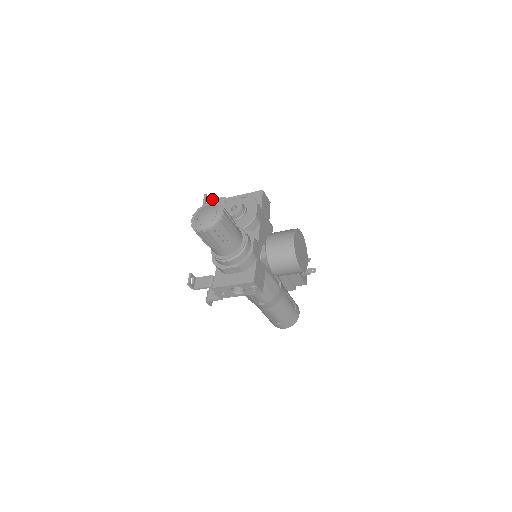
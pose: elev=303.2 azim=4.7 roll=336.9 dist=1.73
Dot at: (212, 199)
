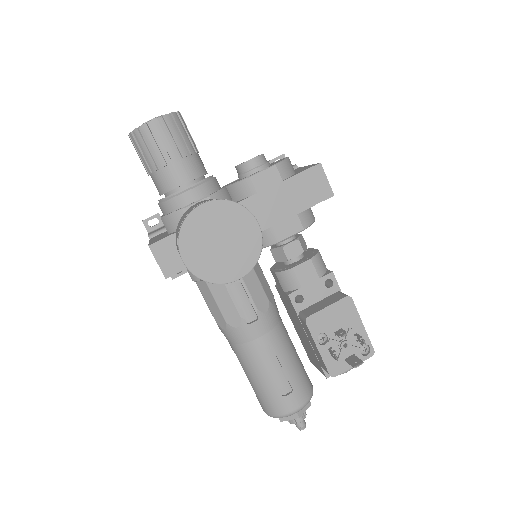
Dot at: occluded
